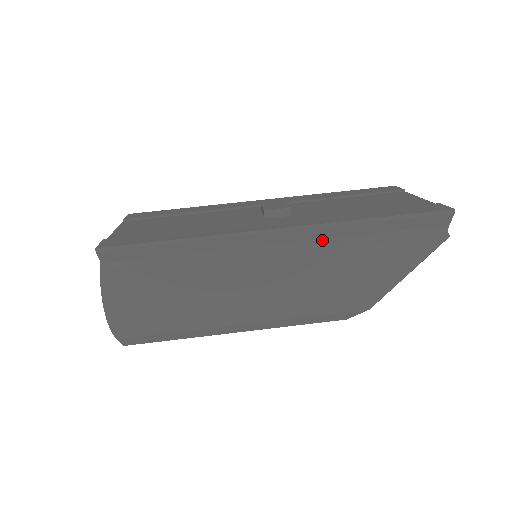
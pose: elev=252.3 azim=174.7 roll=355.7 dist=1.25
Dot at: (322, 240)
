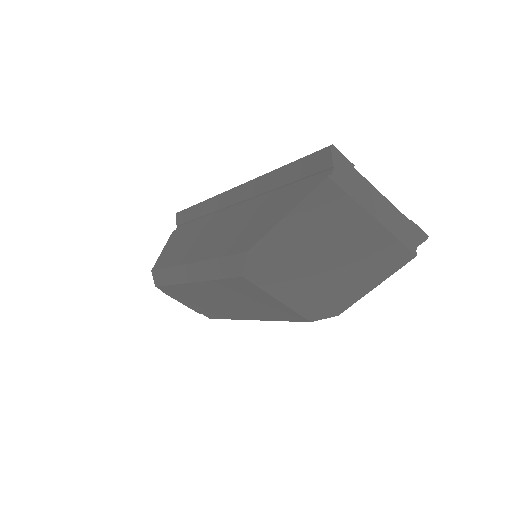
Dot at: (255, 198)
